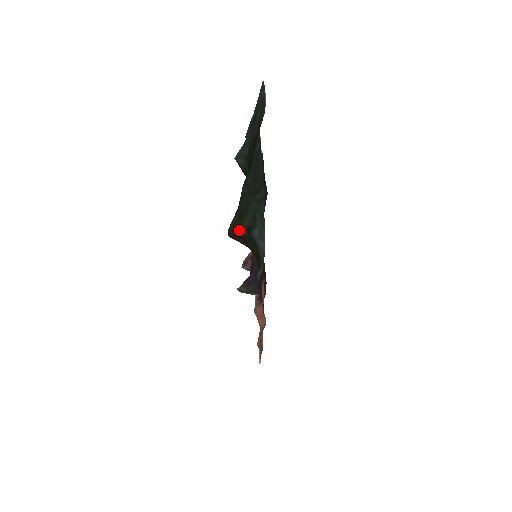
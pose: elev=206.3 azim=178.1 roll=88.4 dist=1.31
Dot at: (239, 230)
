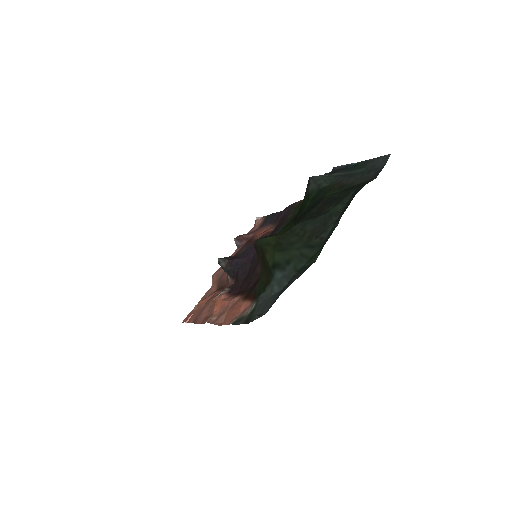
Dot at: (267, 254)
